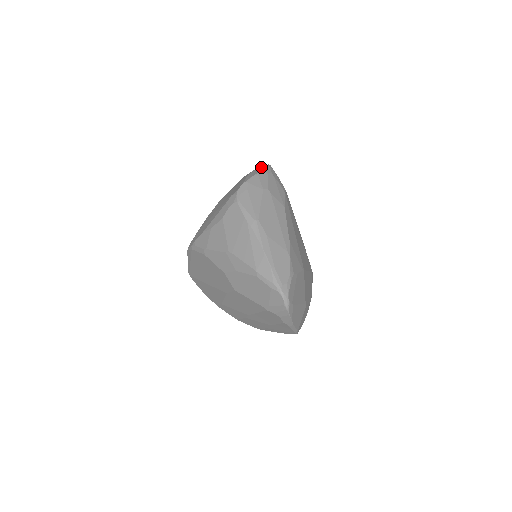
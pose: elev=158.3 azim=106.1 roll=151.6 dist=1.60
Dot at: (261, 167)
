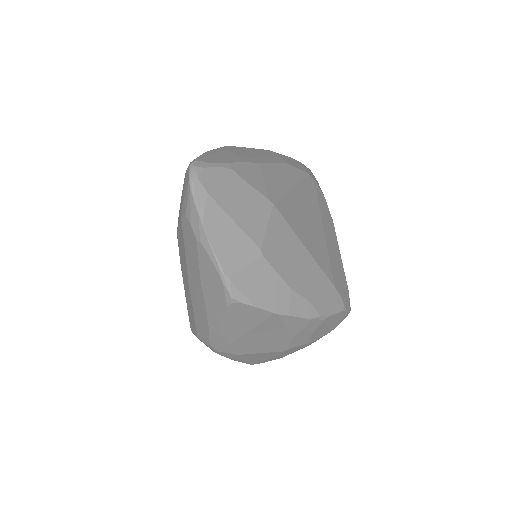
Dot at: occluded
